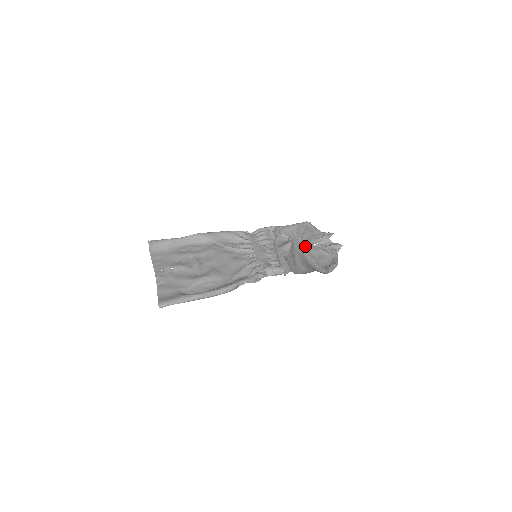
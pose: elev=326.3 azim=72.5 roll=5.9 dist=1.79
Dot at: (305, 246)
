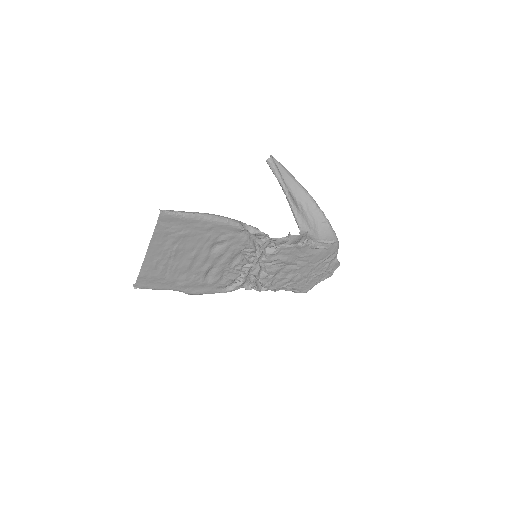
Dot at: (285, 169)
